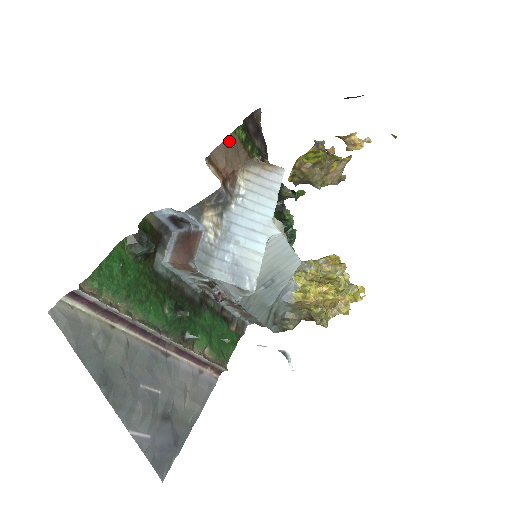
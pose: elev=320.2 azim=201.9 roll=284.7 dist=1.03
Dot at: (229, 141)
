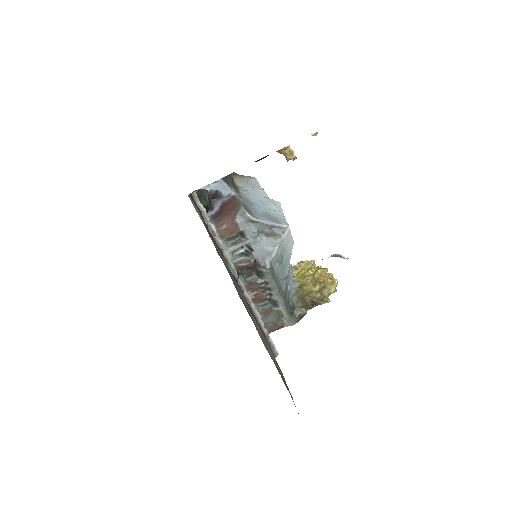
Dot at: occluded
